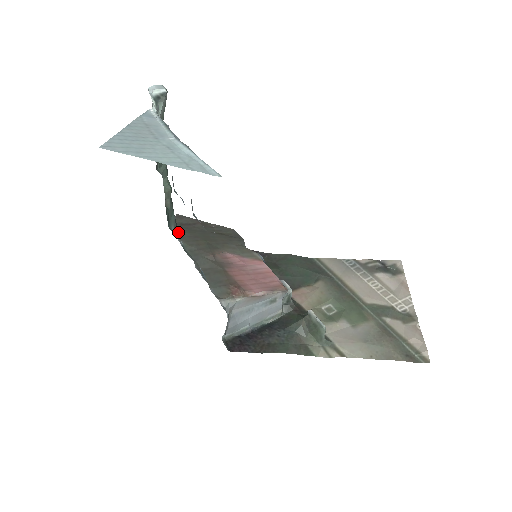
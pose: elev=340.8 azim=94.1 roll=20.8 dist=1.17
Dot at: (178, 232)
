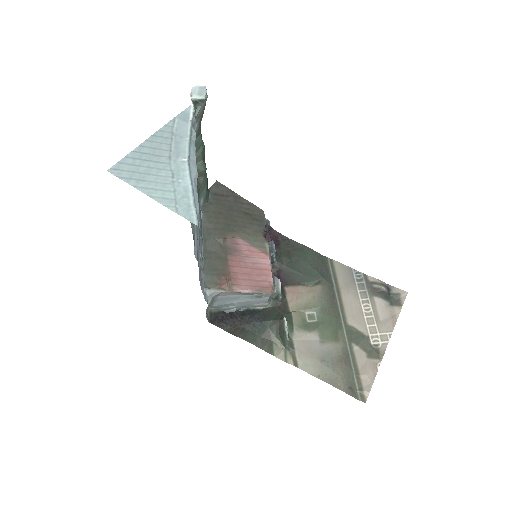
Dot at: (206, 204)
